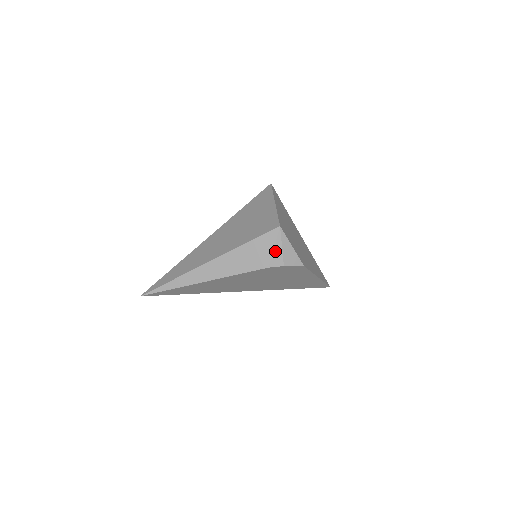
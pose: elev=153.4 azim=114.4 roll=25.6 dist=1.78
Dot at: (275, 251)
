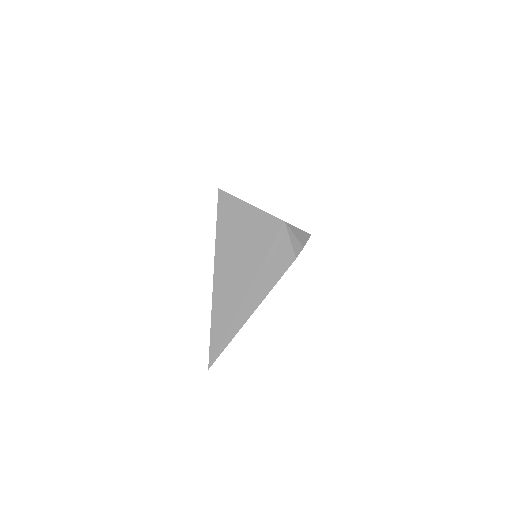
Dot at: (292, 243)
